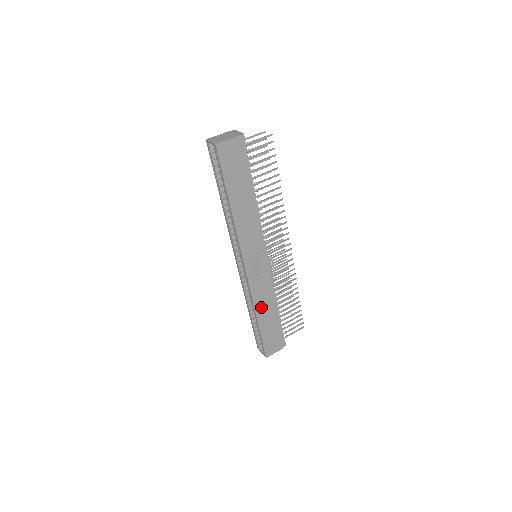
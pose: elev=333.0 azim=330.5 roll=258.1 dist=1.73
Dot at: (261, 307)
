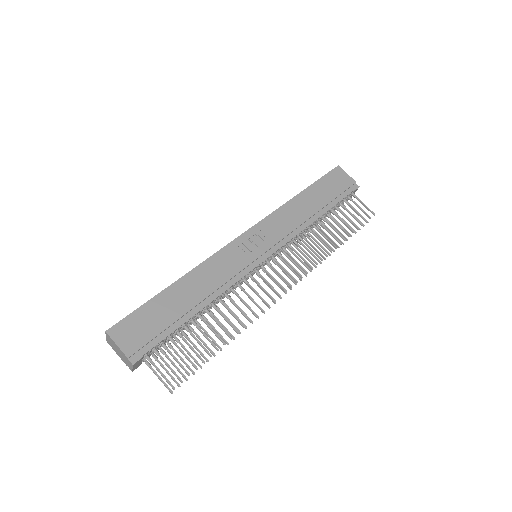
Dot at: (196, 279)
